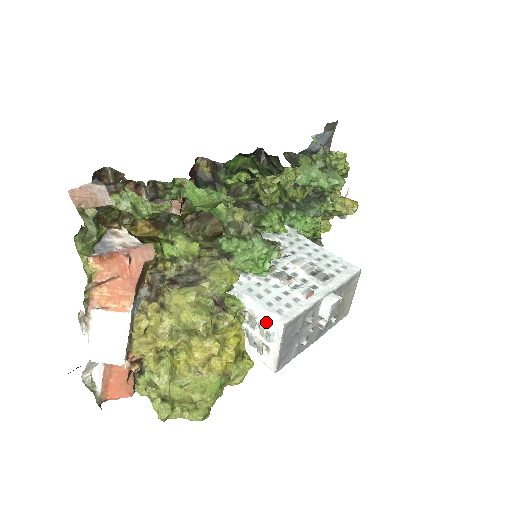
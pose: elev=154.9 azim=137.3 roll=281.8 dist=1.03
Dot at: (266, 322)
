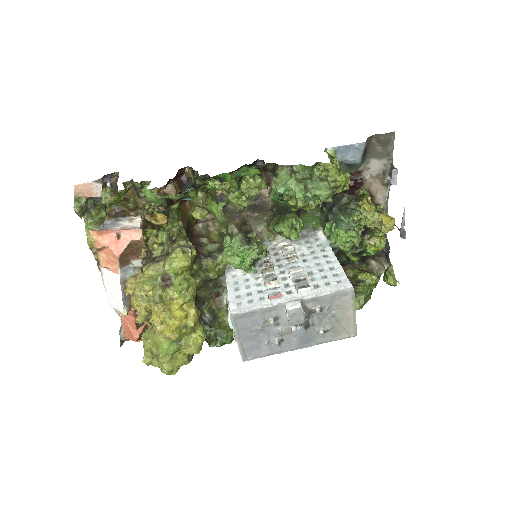
Dot at: (229, 311)
